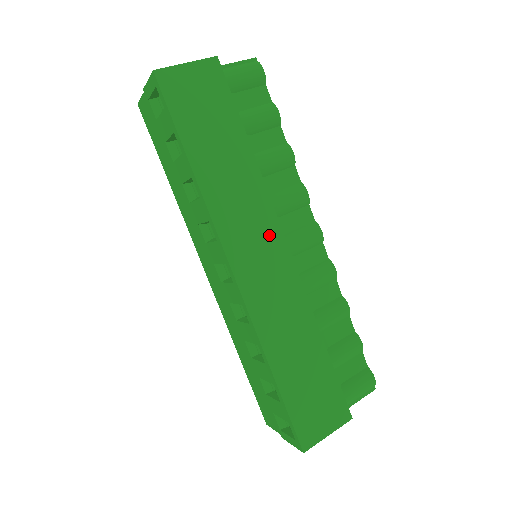
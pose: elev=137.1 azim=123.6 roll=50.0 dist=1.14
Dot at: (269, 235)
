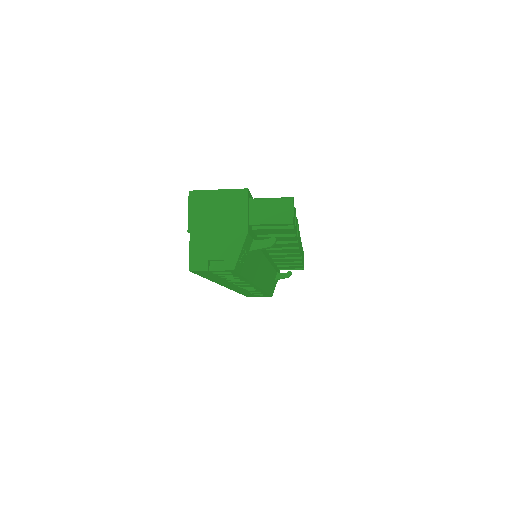
Dot at: occluded
